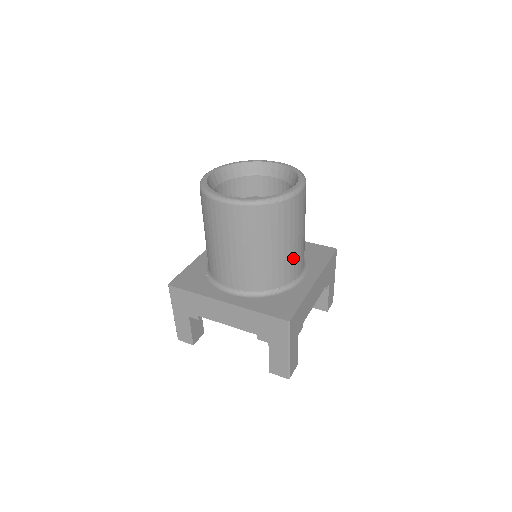
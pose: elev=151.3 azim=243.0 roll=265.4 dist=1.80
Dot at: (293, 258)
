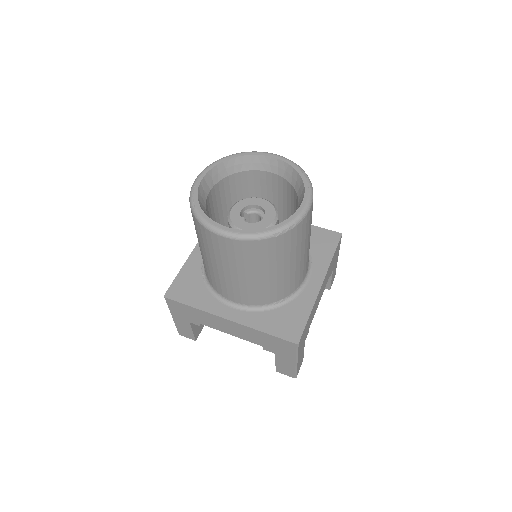
Dot at: (299, 270)
